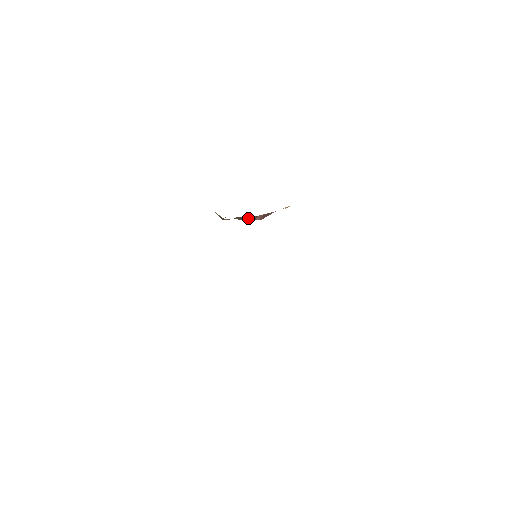
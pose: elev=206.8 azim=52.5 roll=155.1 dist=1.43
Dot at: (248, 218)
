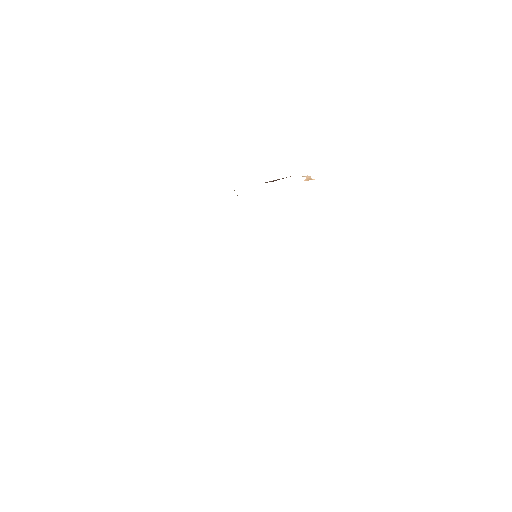
Dot at: occluded
